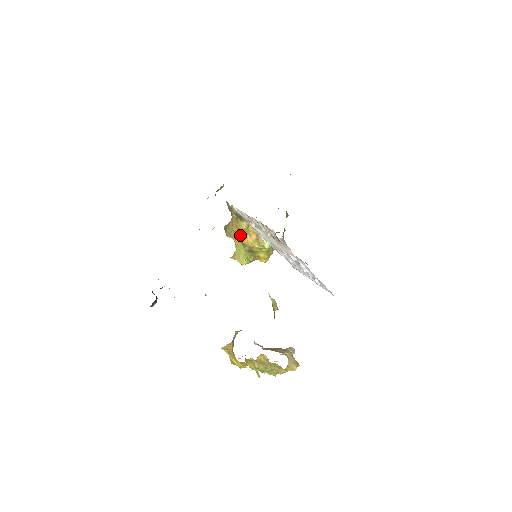
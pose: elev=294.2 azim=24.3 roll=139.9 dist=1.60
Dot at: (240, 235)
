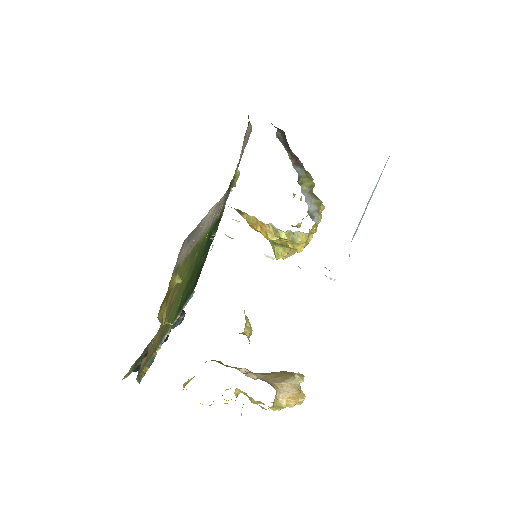
Dot at: occluded
